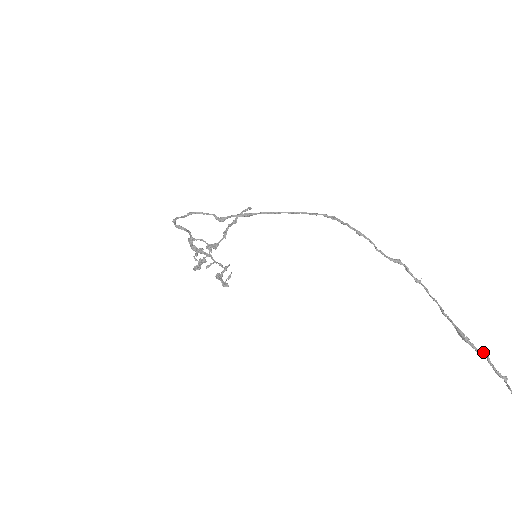
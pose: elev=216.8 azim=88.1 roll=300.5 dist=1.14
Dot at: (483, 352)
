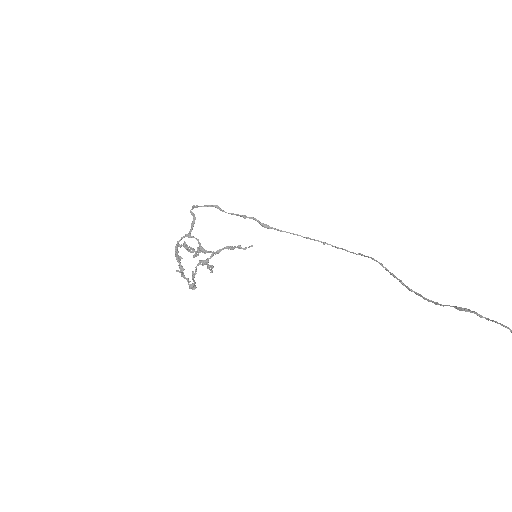
Dot at: (485, 317)
